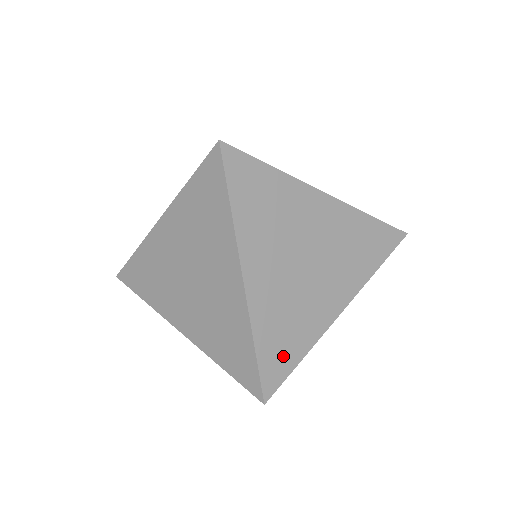
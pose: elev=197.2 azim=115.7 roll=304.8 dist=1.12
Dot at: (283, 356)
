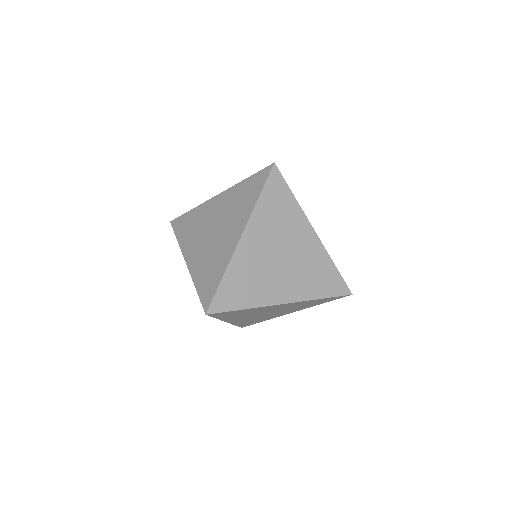
Dot at: (234, 297)
